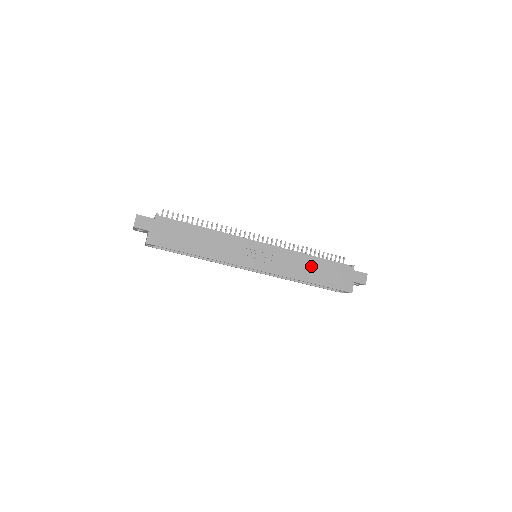
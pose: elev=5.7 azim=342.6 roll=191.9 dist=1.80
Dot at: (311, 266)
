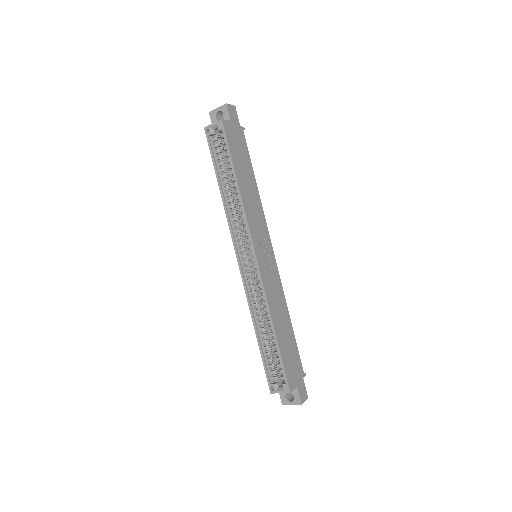
Dot at: (285, 322)
